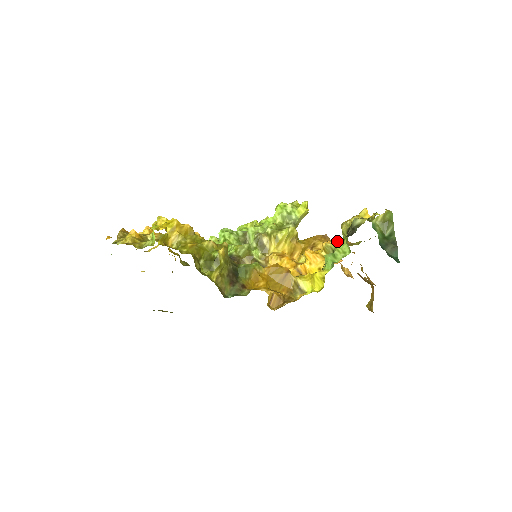
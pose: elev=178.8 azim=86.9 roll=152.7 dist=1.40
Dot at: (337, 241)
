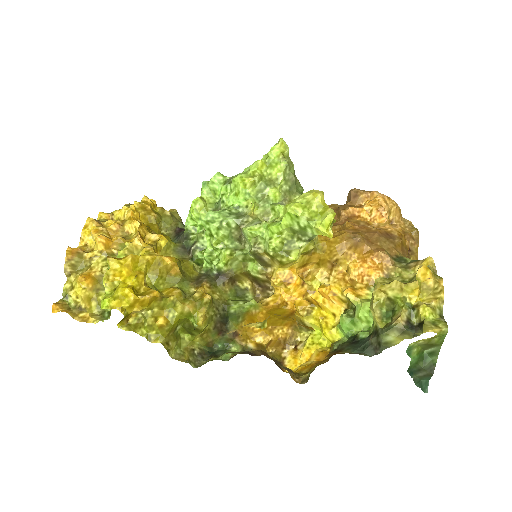
Dot at: (372, 258)
